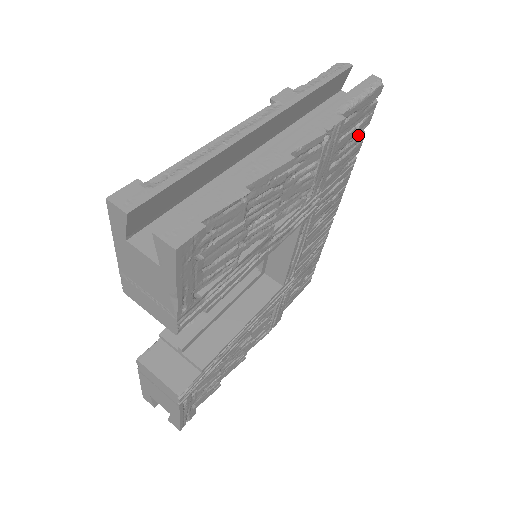
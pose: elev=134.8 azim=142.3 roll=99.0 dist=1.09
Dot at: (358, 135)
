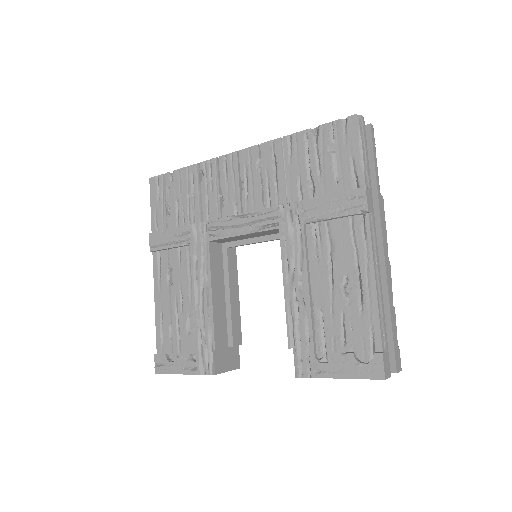
Dot at: occluded
